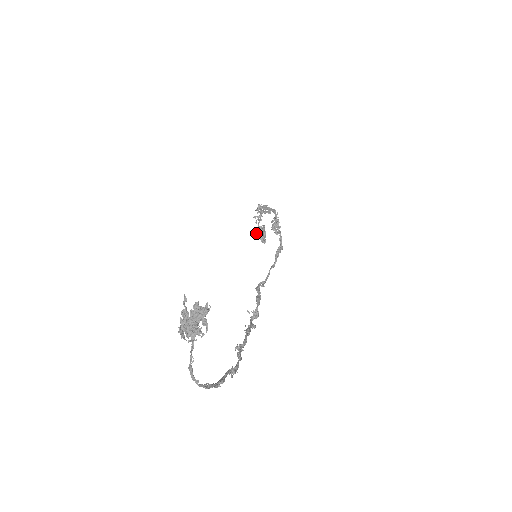
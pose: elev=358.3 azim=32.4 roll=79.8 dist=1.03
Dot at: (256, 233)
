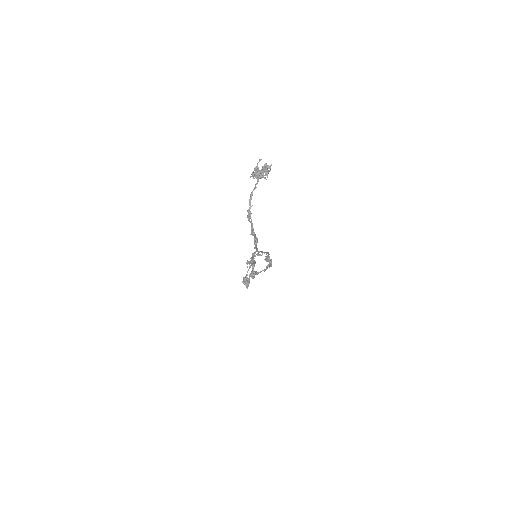
Dot at: (242, 281)
